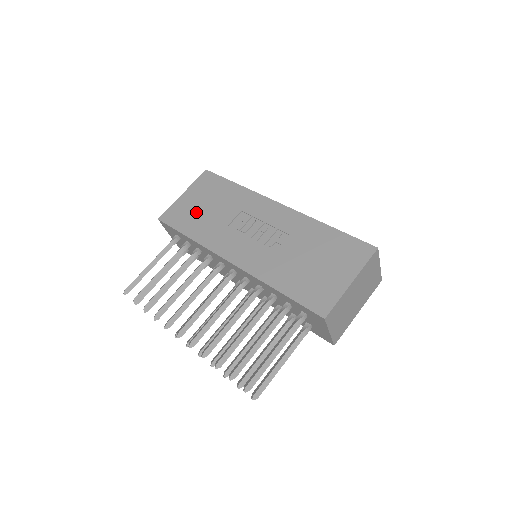
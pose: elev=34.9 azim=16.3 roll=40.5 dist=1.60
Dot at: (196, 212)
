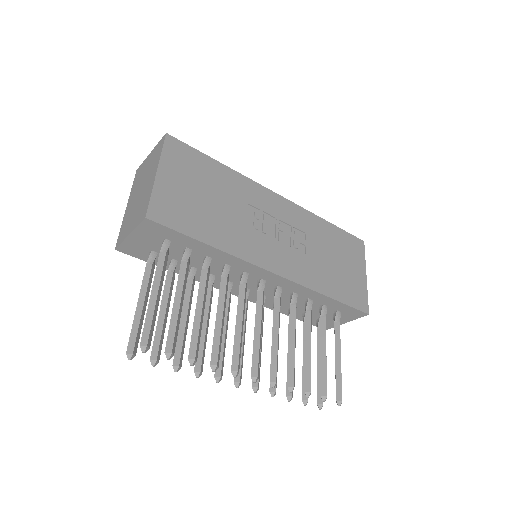
Dot at: (197, 205)
